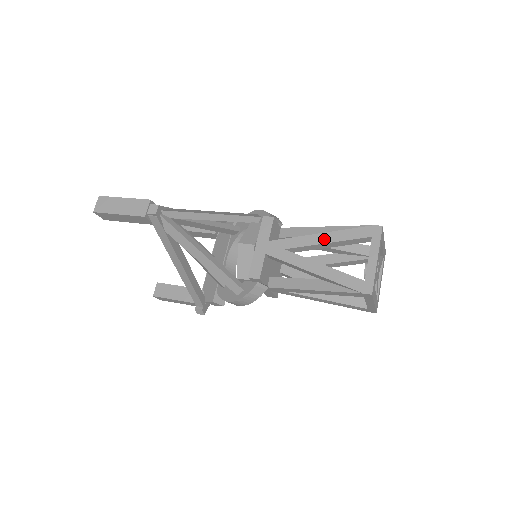
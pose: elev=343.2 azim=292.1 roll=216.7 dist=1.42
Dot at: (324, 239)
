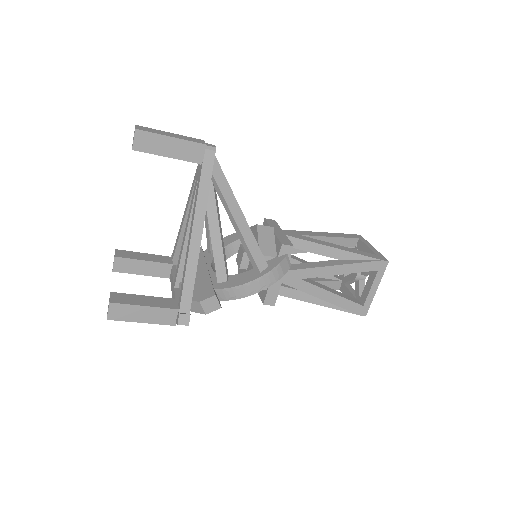
Dot at: (327, 235)
